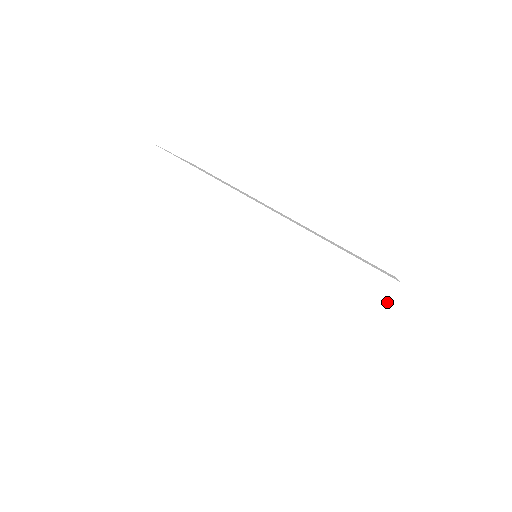
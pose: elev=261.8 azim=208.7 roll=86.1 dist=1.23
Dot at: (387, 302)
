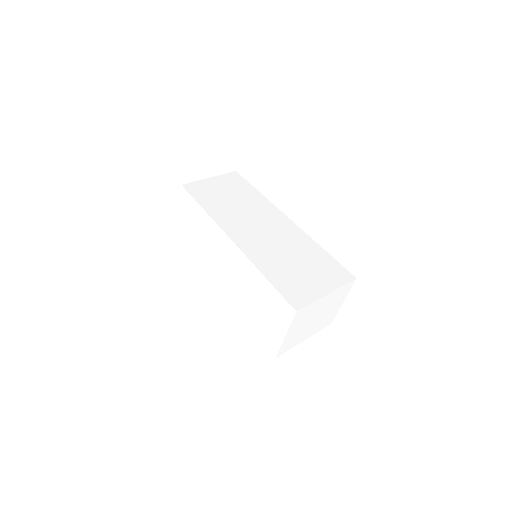
Dot at: (291, 320)
